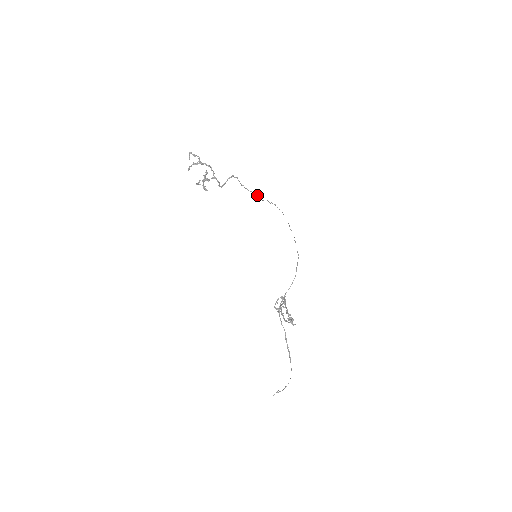
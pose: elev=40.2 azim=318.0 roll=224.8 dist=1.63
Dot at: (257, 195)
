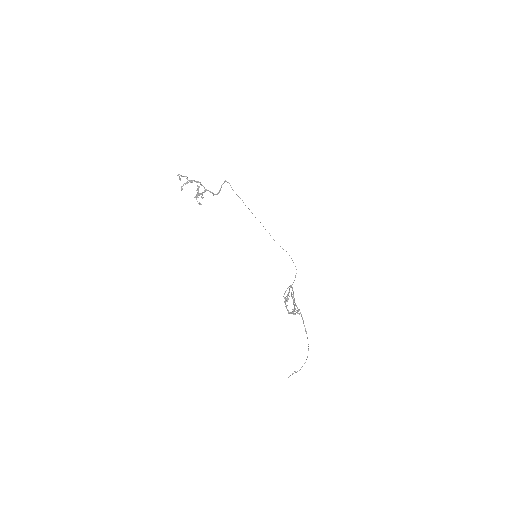
Dot at: (243, 202)
